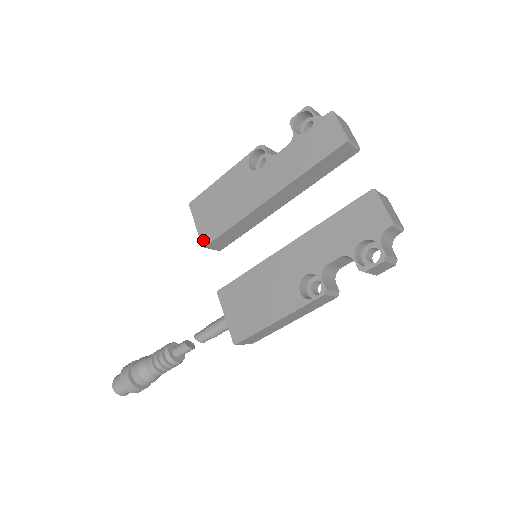
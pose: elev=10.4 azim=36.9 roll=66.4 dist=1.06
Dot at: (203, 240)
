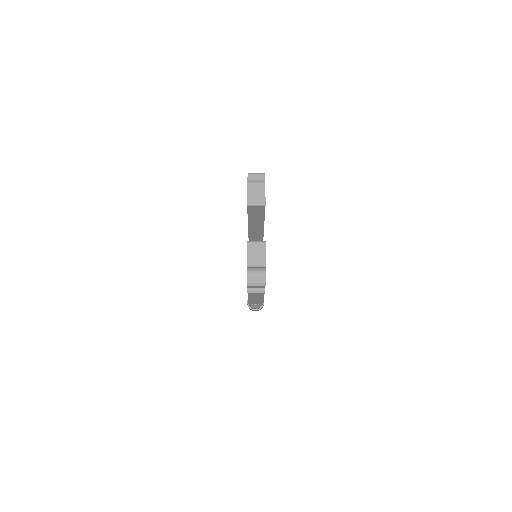
Dot at: occluded
